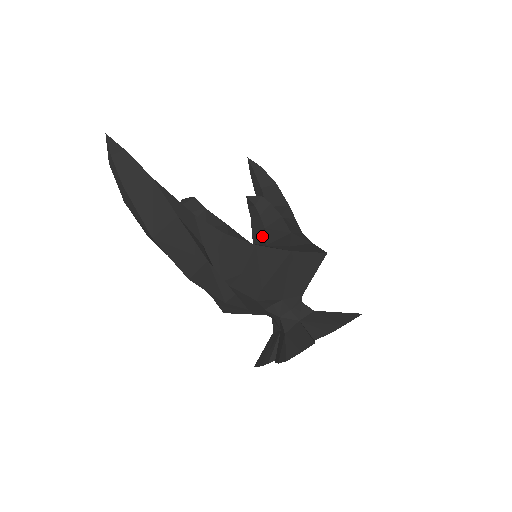
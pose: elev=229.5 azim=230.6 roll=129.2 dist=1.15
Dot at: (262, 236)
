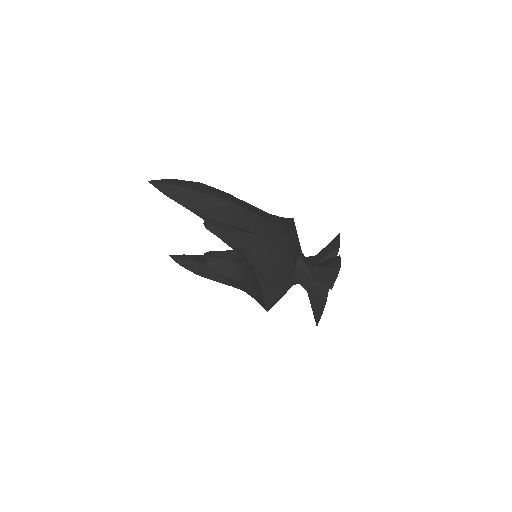
Dot at: (236, 267)
